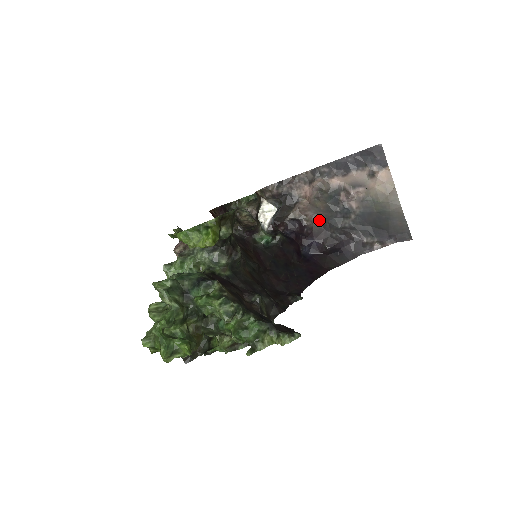
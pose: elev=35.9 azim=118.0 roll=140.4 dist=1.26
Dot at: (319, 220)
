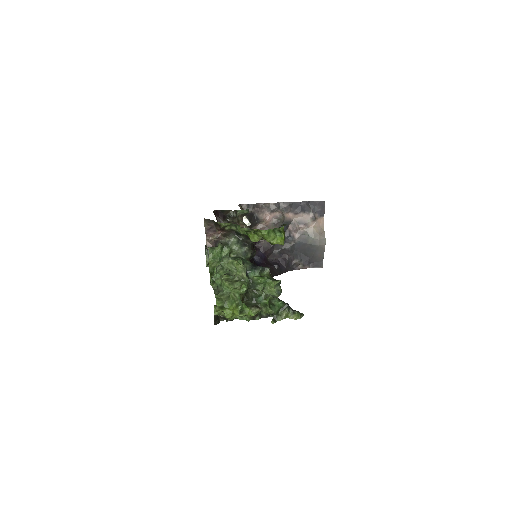
Dot at: occluded
